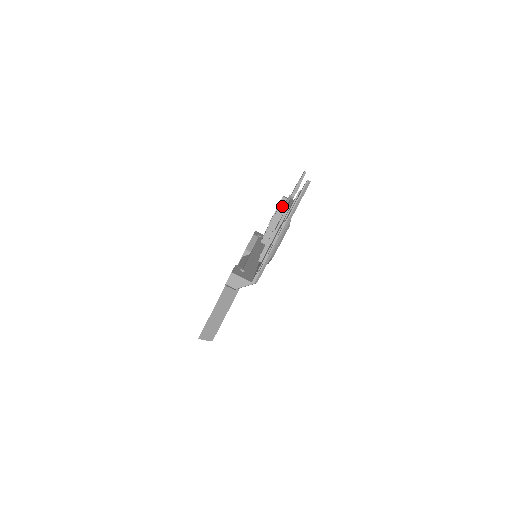
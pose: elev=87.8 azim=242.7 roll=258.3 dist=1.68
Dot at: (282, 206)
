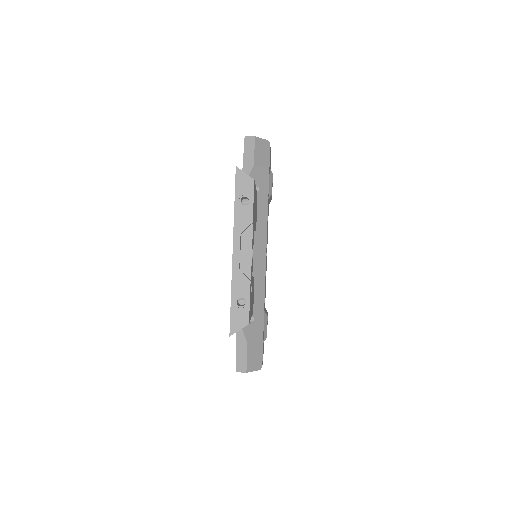
Dot at: occluded
